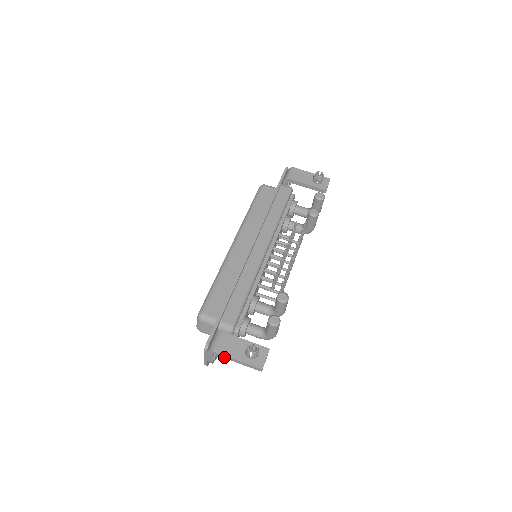
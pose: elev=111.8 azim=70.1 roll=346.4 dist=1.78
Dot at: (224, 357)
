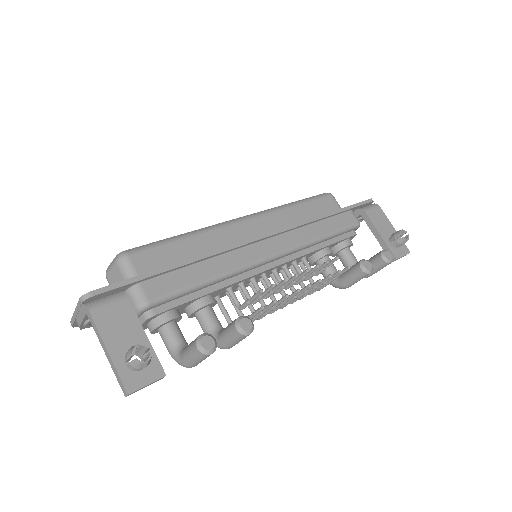
Dot at: (96, 331)
